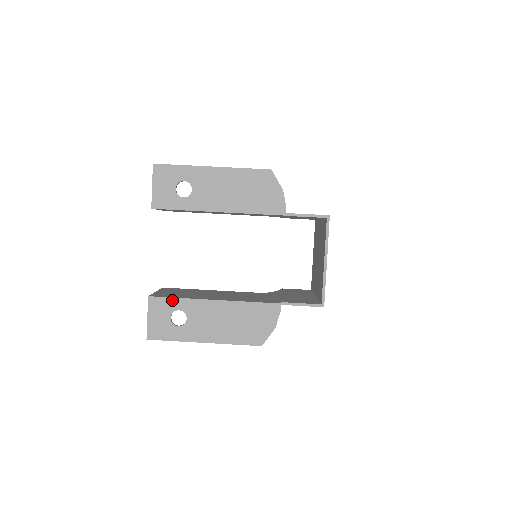
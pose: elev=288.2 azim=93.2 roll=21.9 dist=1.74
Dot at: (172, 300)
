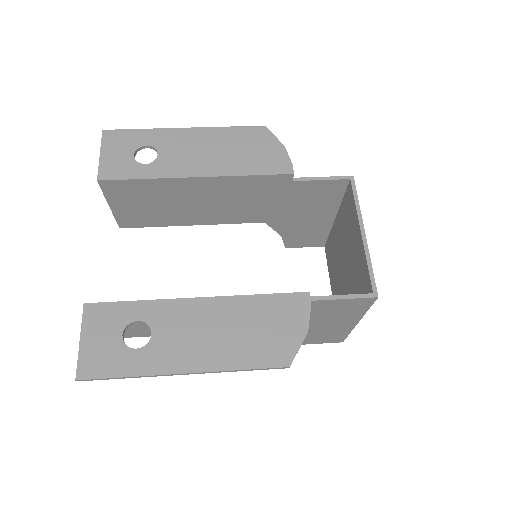
Dot at: (126, 305)
